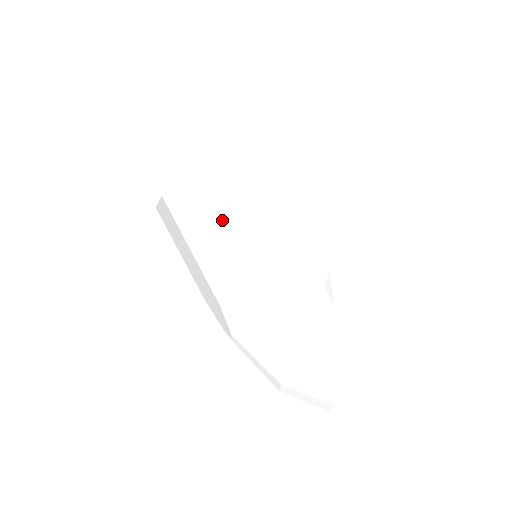
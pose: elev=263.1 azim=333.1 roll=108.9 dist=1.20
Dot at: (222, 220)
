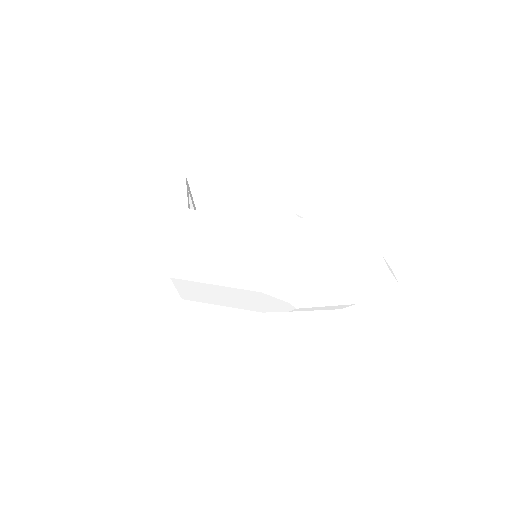
Dot at: (207, 248)
